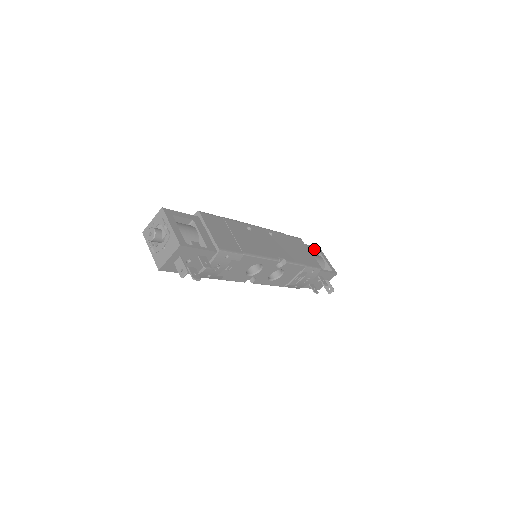
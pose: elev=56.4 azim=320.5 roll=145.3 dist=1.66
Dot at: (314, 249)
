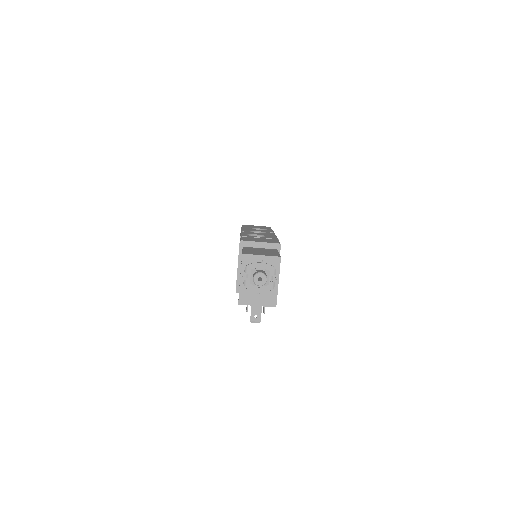
Dot at: occluded
